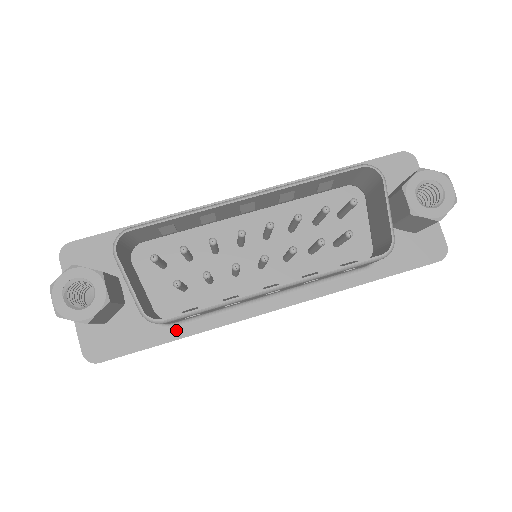
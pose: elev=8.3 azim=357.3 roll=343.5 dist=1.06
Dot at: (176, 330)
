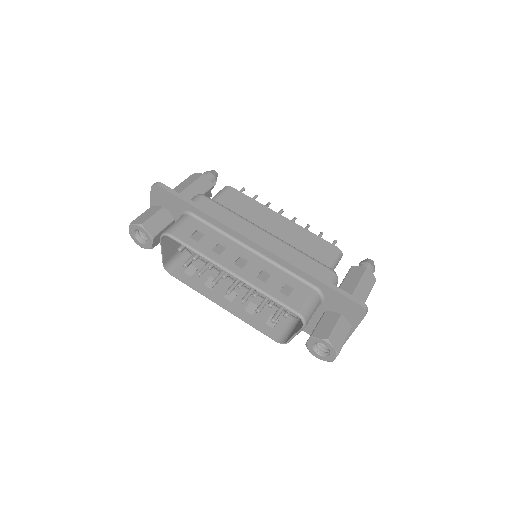
Dot at: occluded
